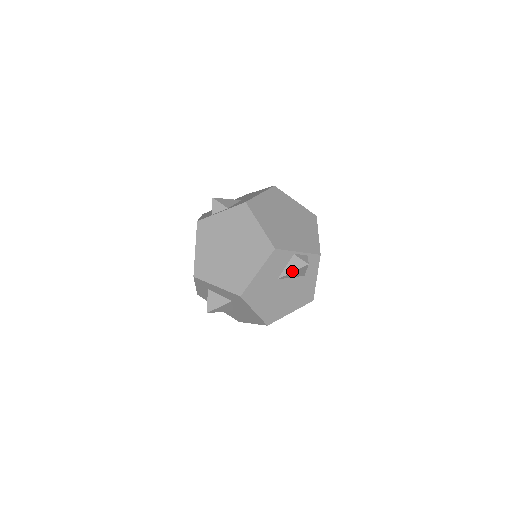
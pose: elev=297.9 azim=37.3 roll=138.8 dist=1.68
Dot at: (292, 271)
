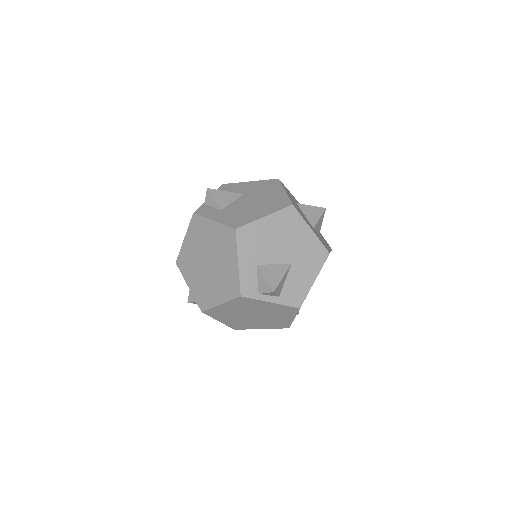
Dot at: occluded
